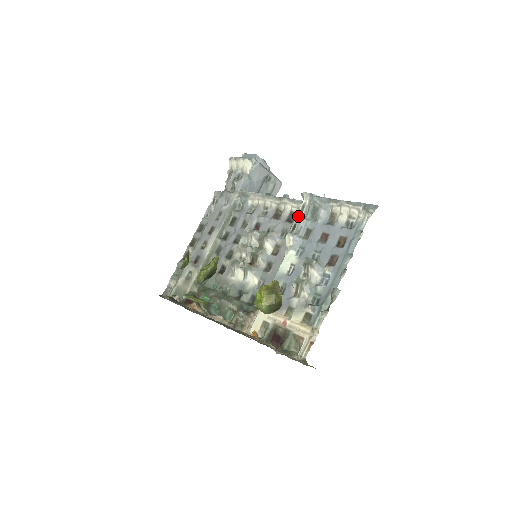
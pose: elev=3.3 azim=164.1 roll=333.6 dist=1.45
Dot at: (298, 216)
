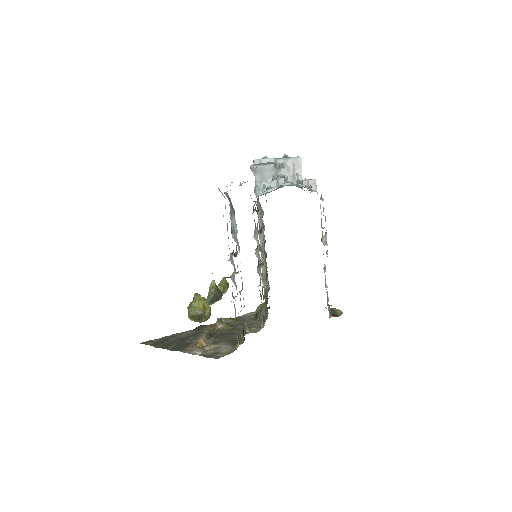
Dot at: (230, 216)
